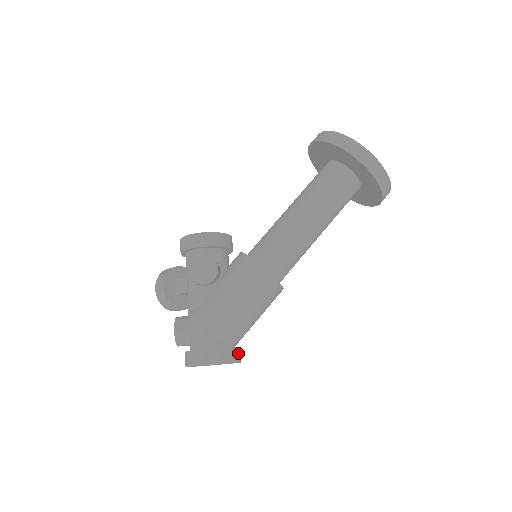
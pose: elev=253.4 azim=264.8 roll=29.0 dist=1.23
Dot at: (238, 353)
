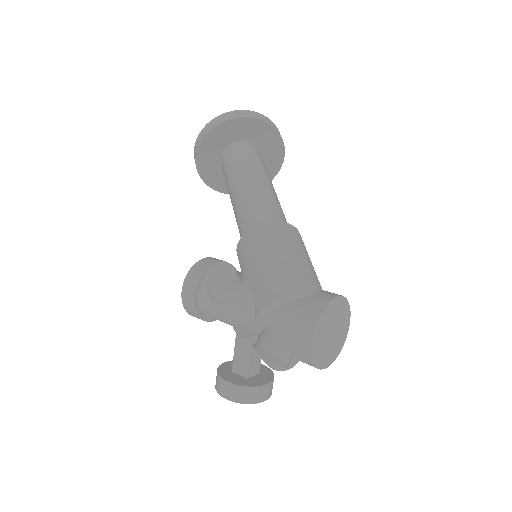
Dot at: occluded
